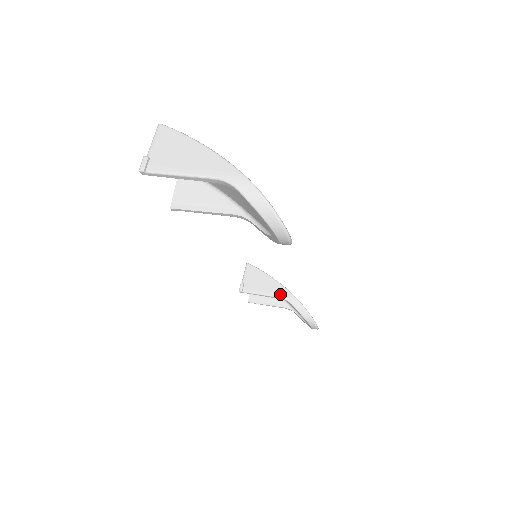
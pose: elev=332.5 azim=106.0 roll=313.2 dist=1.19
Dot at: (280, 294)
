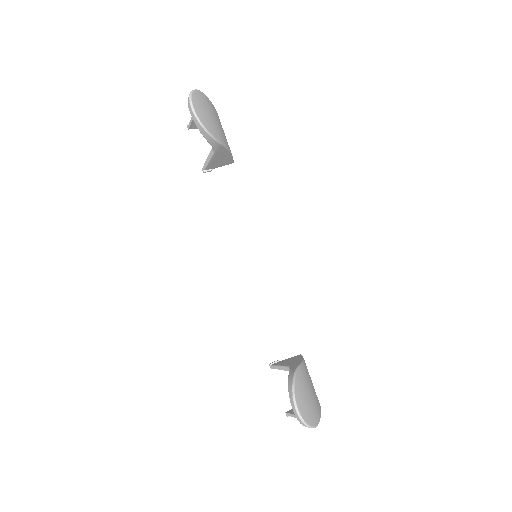
Dot at: (291, 364)
